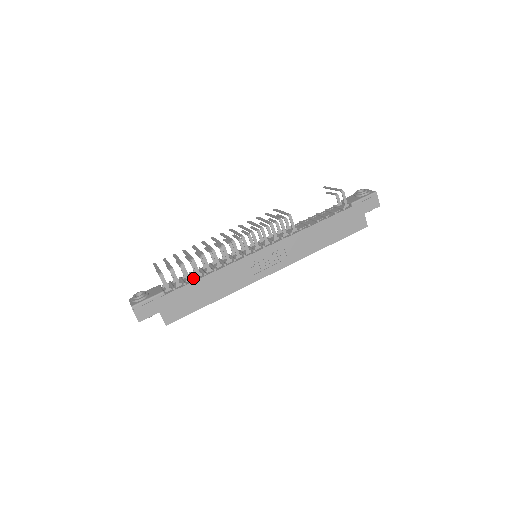
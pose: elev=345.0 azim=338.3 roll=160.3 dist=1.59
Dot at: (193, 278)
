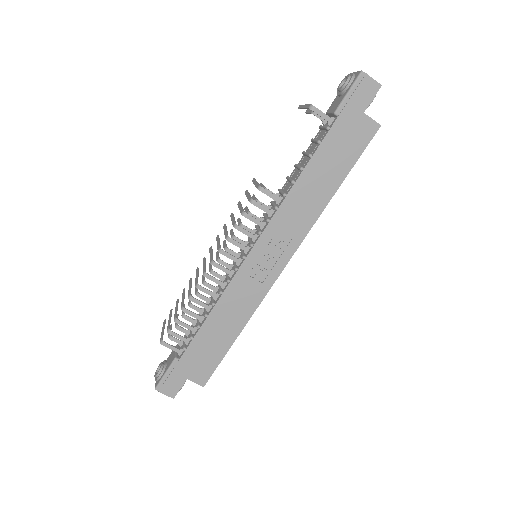
Dot at: (196, 327)
